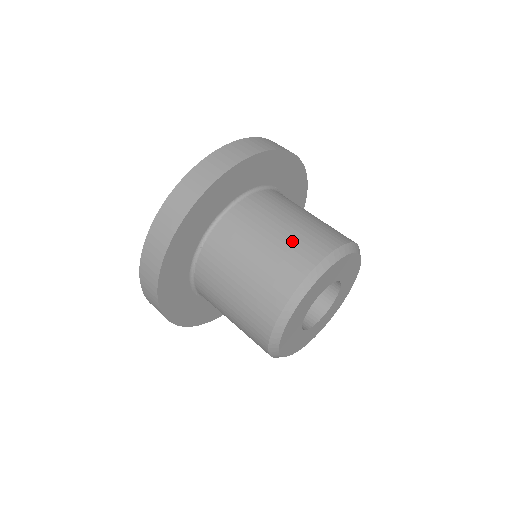
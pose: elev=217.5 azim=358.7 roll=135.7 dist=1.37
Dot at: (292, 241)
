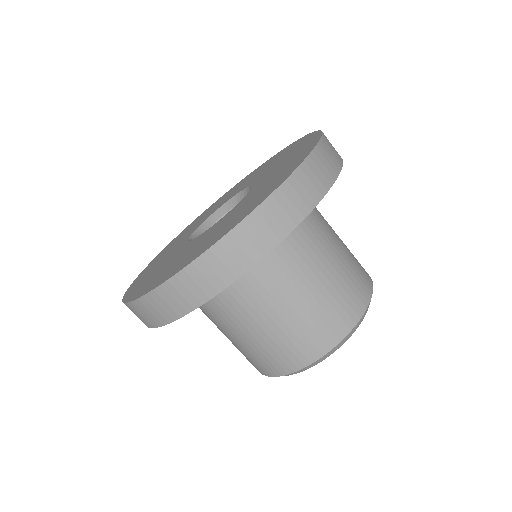
Dot at: (344, 280)
